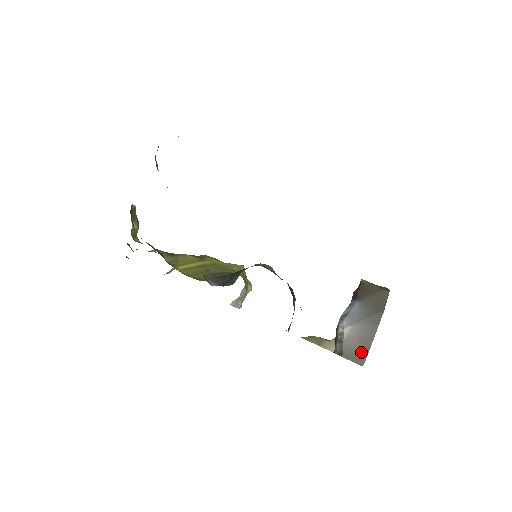
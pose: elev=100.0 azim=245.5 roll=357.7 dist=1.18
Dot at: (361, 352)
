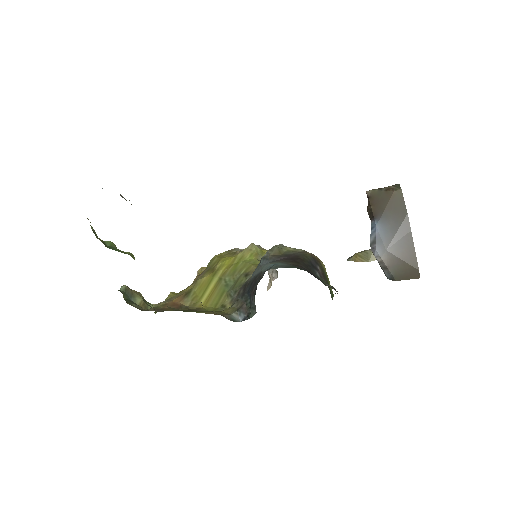
Dot at: (410, 268)
